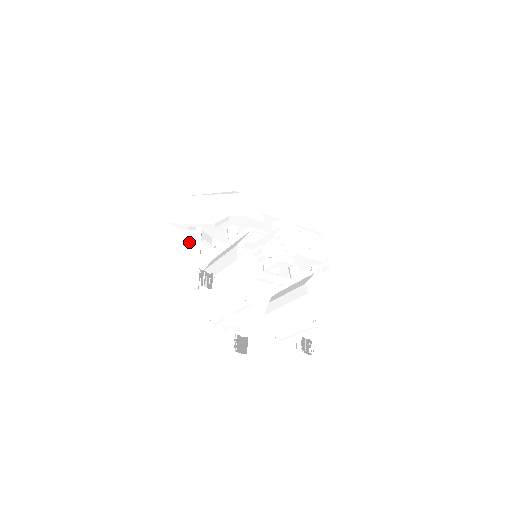
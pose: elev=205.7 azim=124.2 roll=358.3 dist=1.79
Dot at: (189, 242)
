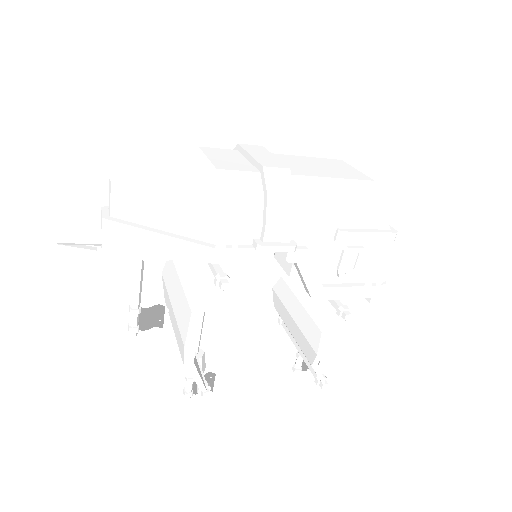
Dot at: (118, 270)
